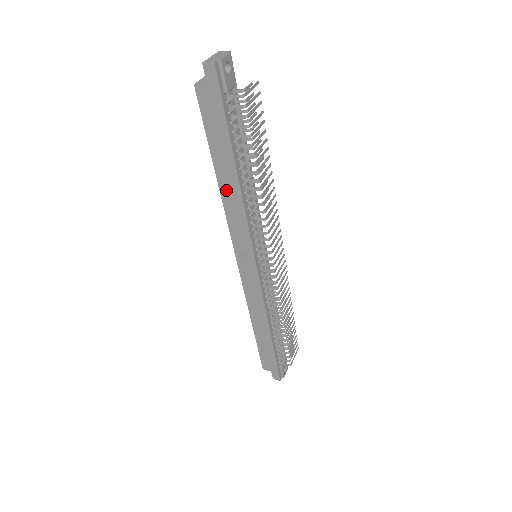
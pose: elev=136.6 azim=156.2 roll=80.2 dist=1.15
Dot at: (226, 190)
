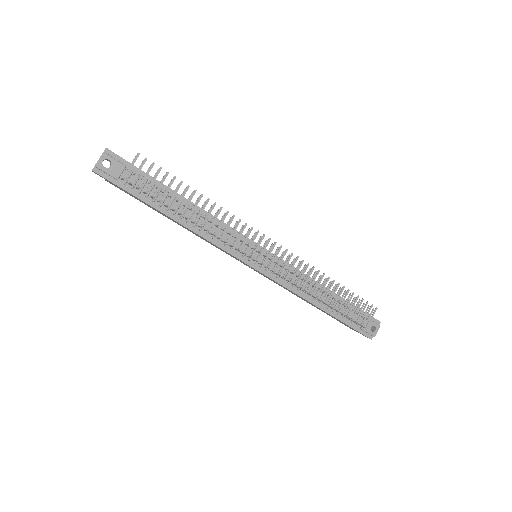
Dot at: (184, 227)
